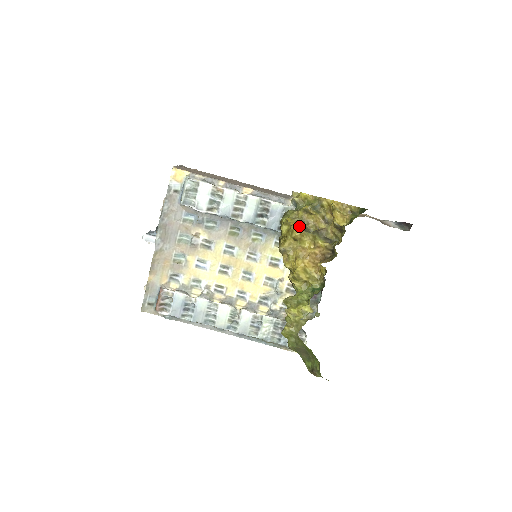
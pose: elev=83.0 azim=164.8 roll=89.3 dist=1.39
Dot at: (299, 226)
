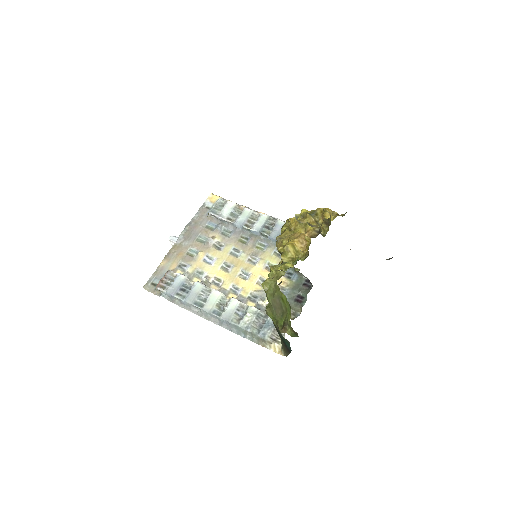
Dot at: (295, 218)
